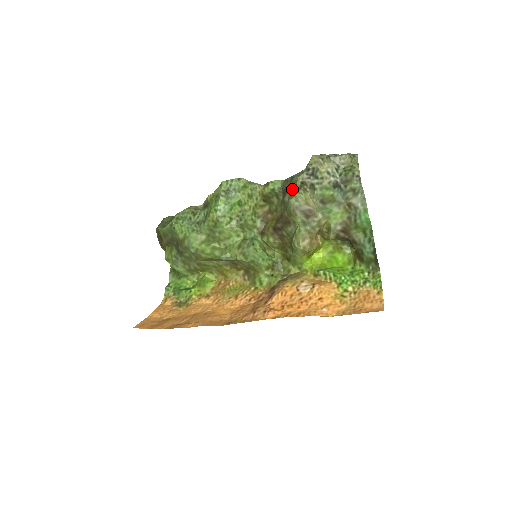
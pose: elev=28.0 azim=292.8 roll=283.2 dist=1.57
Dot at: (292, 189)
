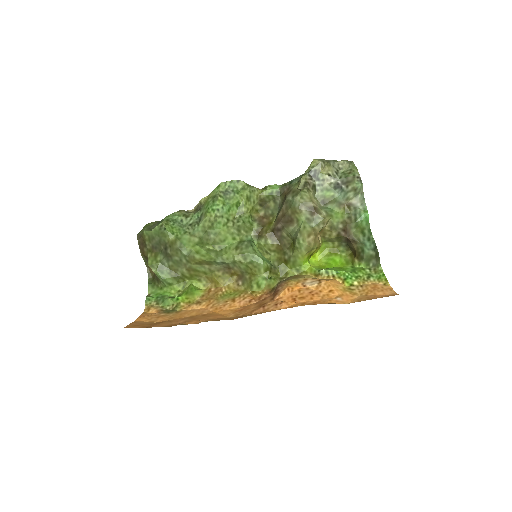
Dot at: (294, 190)
